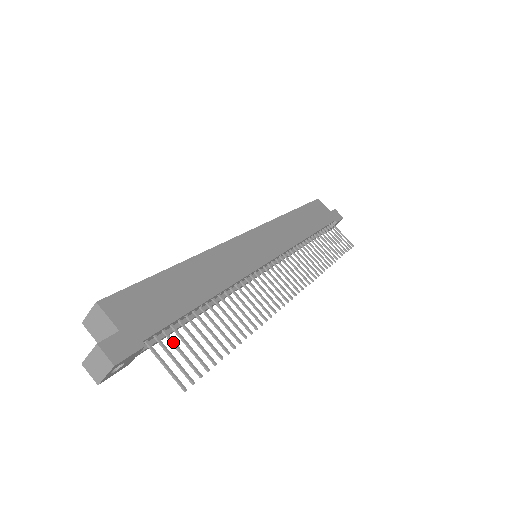
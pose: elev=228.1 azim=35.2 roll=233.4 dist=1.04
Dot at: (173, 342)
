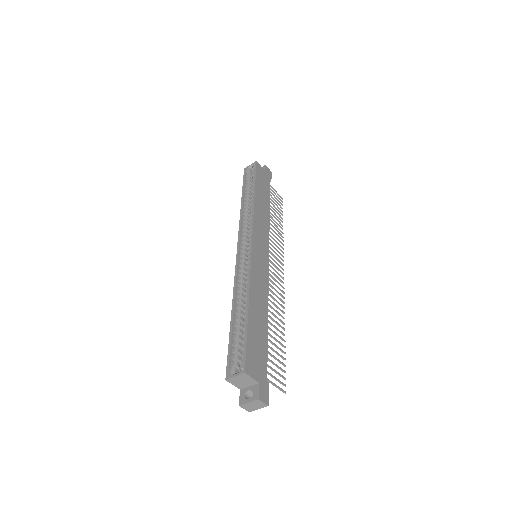
Dot at: (271, 368)
